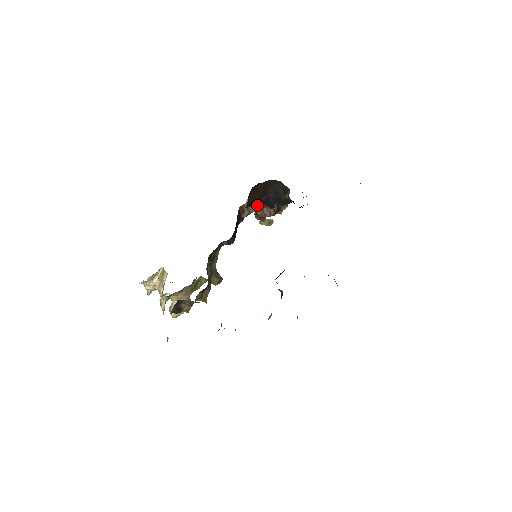
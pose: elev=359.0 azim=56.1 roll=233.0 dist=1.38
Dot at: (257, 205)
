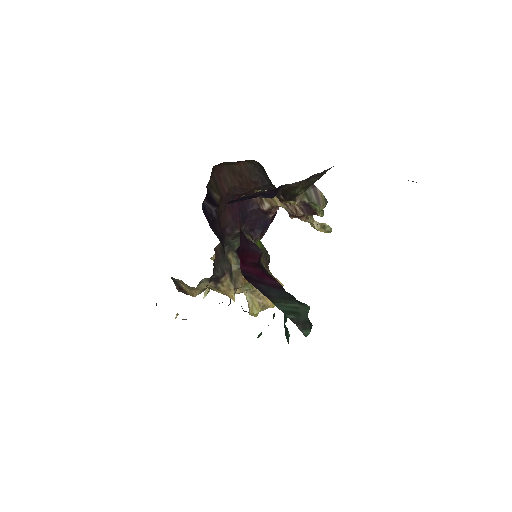
Dot at: occluded
